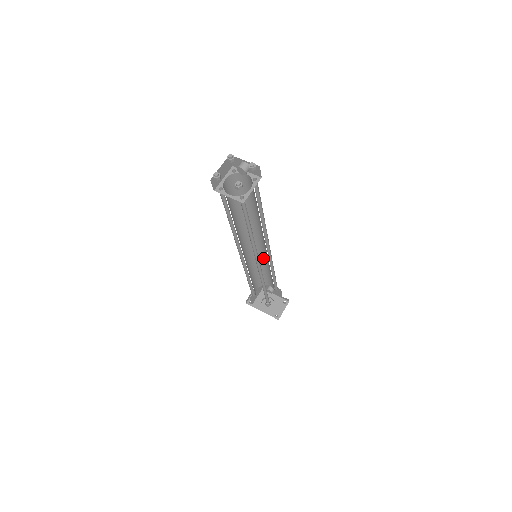
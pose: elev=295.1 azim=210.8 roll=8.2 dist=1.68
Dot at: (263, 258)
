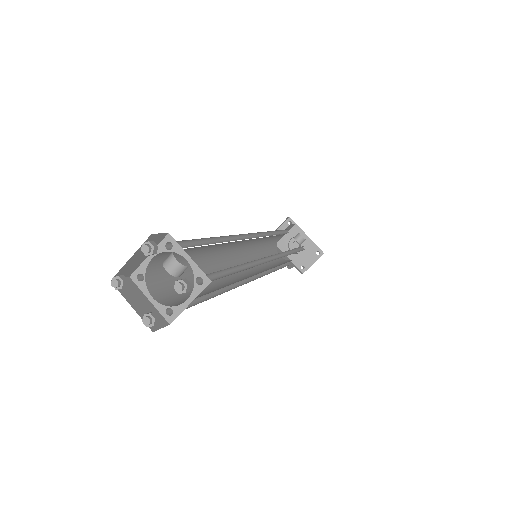
Dot at: occluded
